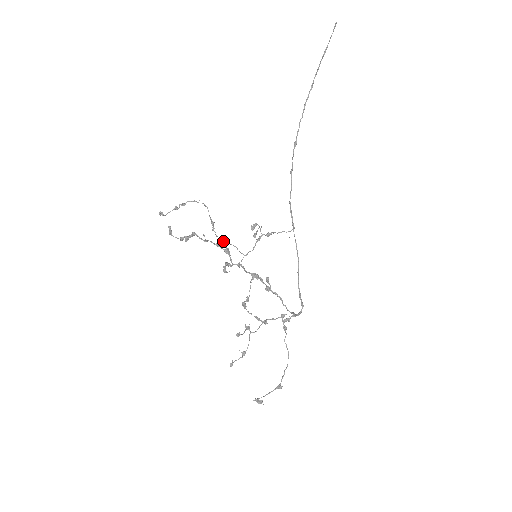
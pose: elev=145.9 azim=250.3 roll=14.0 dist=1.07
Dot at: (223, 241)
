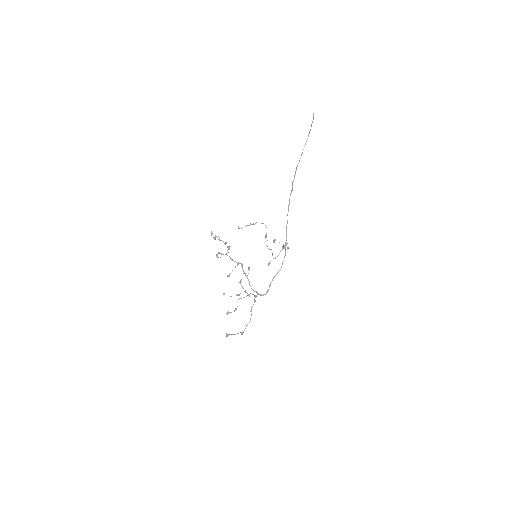
Dot at: (269, 249)
